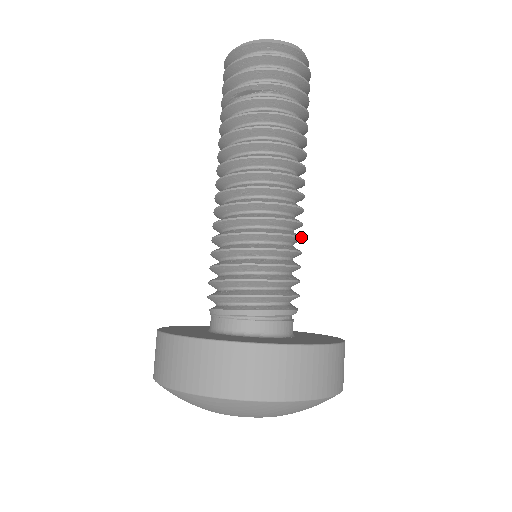
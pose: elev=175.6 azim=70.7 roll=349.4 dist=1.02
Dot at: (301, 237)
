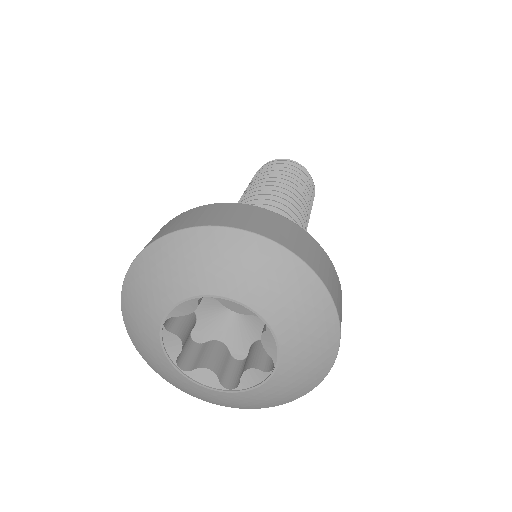
Dot at: occluded
